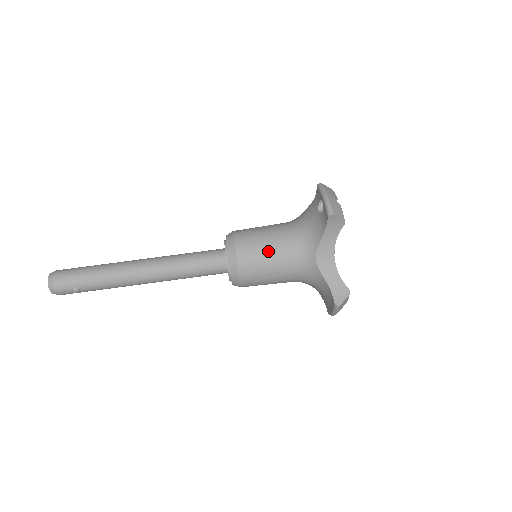
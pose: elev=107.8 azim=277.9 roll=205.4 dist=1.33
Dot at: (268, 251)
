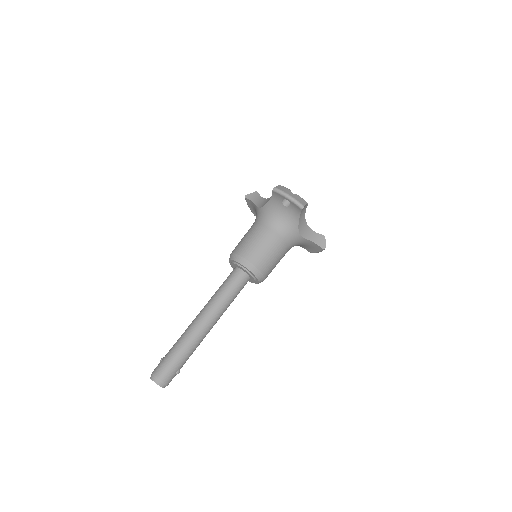
Dot at: (272, 251)
